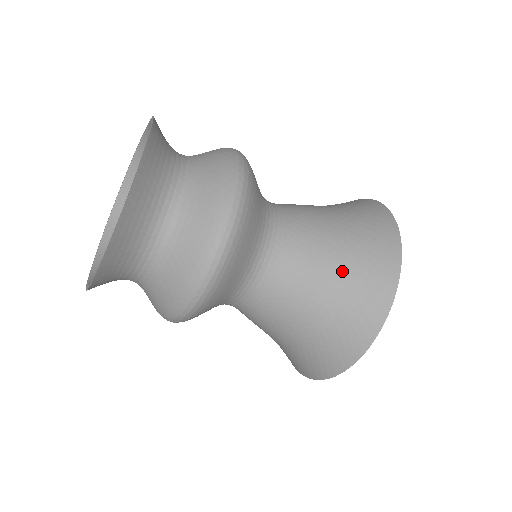
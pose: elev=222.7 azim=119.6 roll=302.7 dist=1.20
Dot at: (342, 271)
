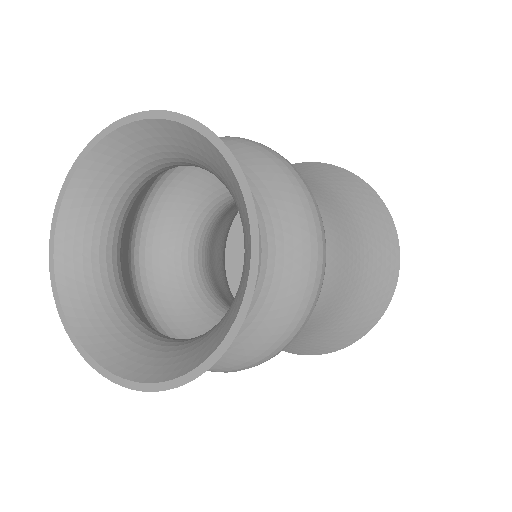
Dot at: (345, 305)
